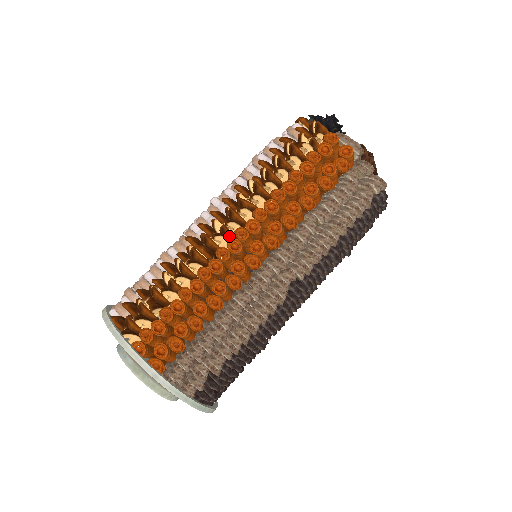
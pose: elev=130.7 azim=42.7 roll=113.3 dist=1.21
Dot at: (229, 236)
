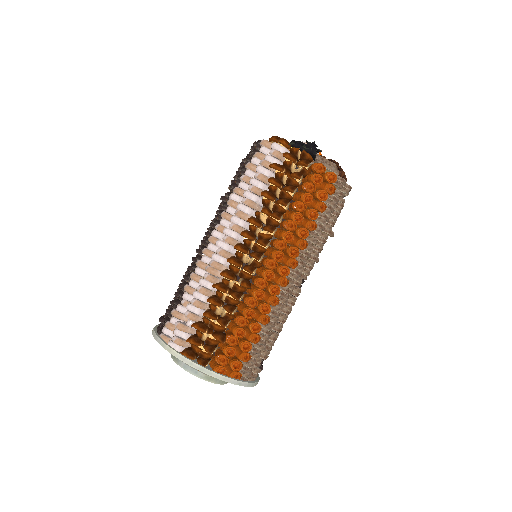
Dot at: (259, 266)
